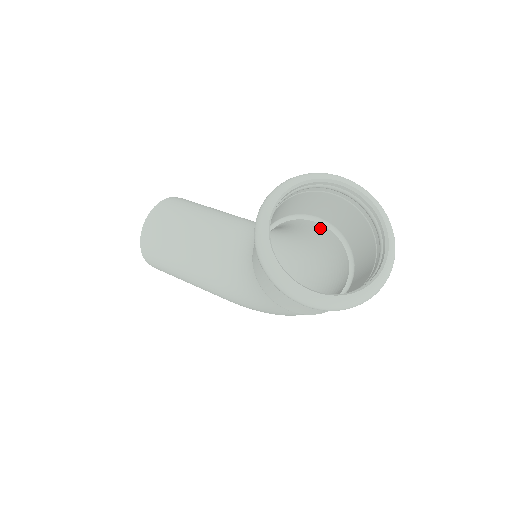
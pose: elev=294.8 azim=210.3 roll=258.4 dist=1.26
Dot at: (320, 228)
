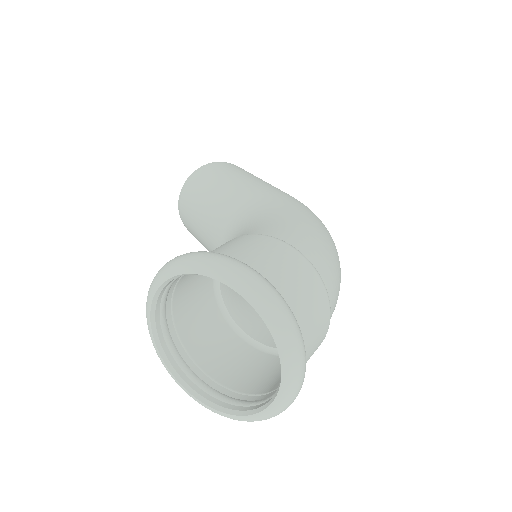
Dot at: occluded
